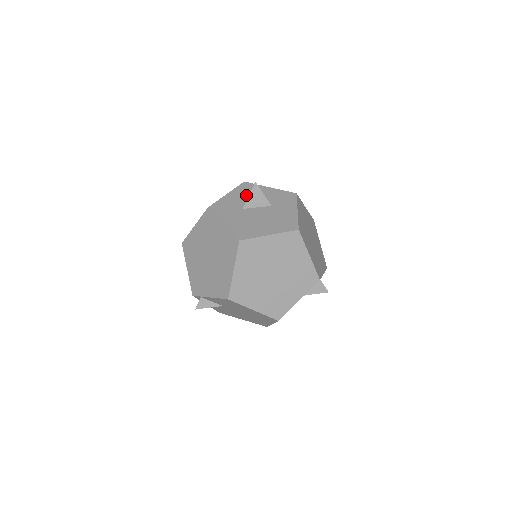
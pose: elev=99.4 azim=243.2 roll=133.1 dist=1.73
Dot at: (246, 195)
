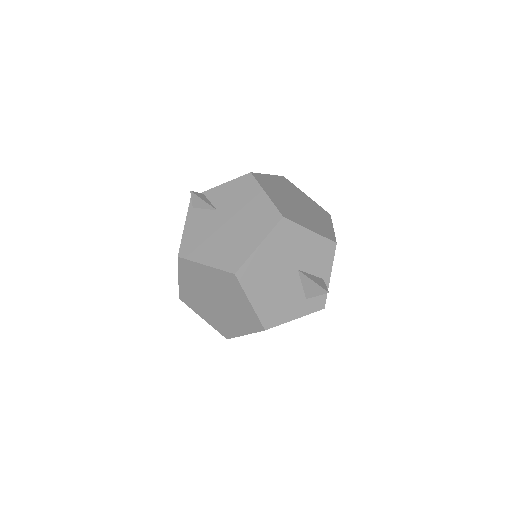
Dot at: occluded
